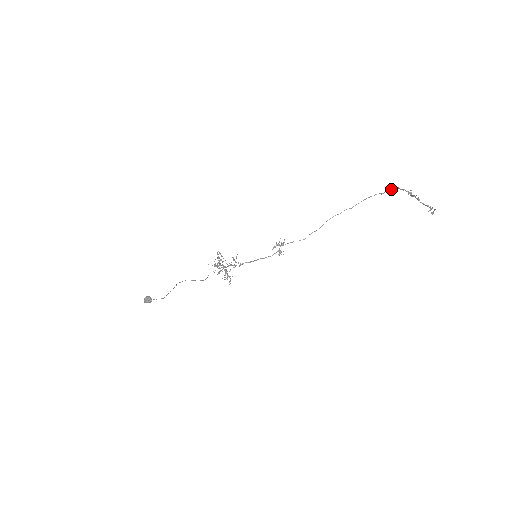
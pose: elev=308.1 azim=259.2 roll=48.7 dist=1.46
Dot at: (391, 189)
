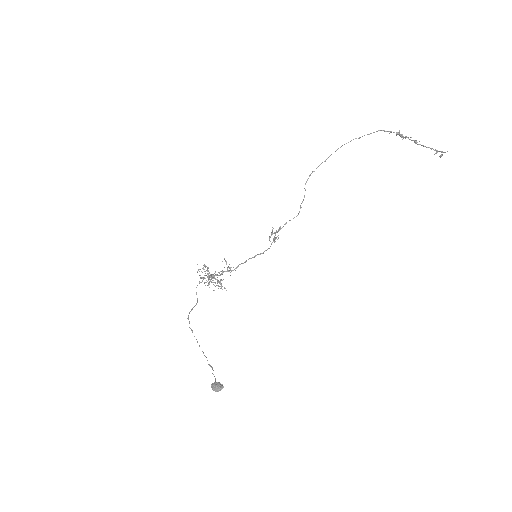
Dot at: occluded
